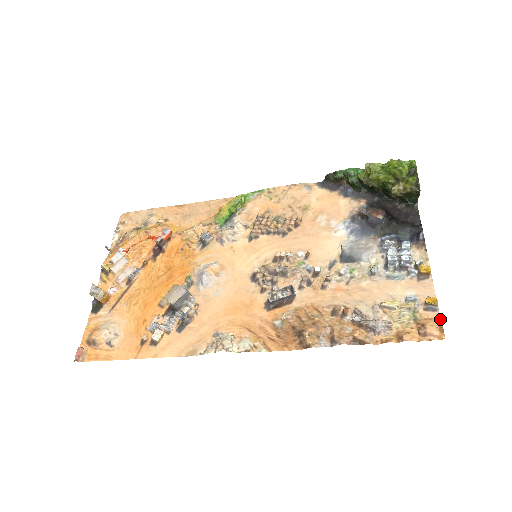
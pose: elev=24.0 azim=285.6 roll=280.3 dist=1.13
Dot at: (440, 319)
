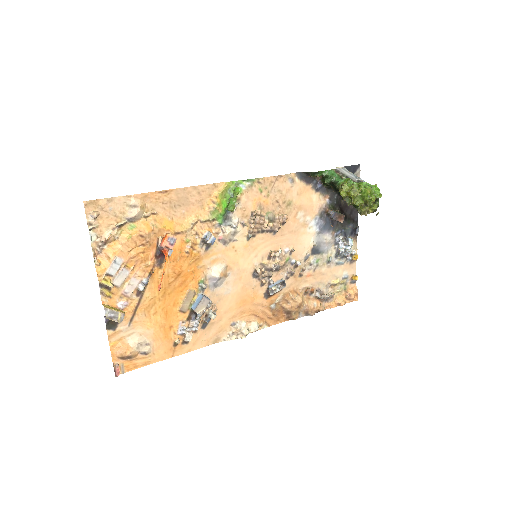
Dot at: (357, 289)
